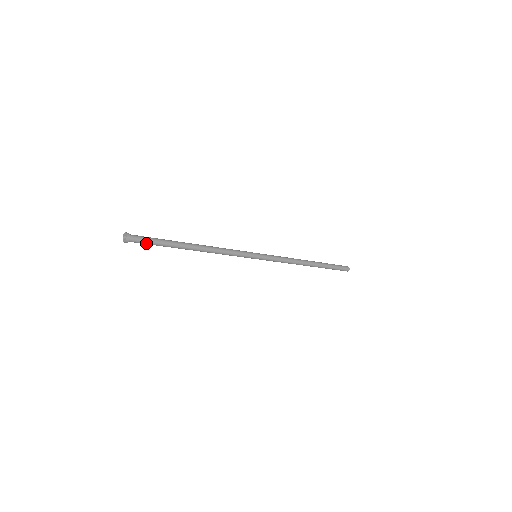
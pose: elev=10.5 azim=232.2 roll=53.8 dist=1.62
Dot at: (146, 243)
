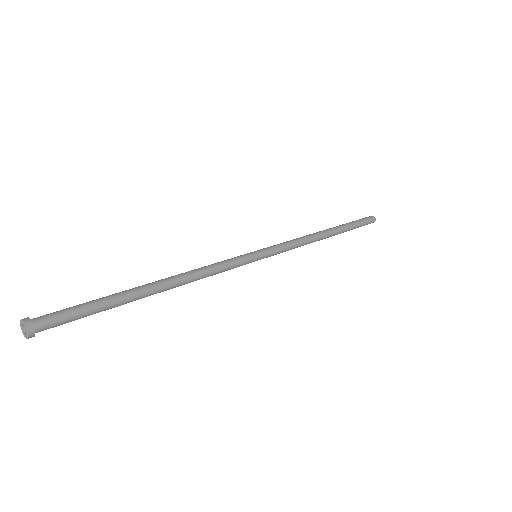
Dot at: (68, 320)
